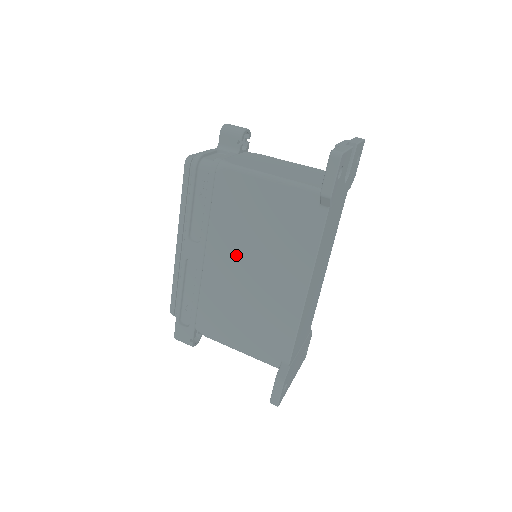
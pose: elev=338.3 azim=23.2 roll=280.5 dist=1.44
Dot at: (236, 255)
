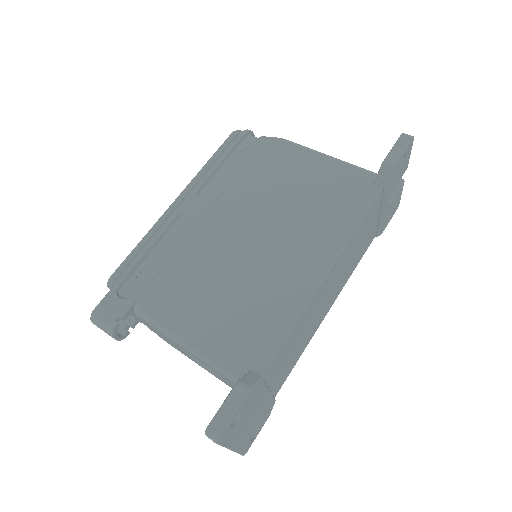
Dot at: (249, 218)
